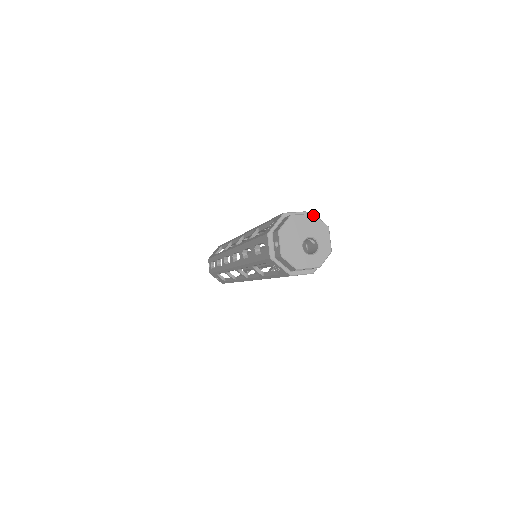
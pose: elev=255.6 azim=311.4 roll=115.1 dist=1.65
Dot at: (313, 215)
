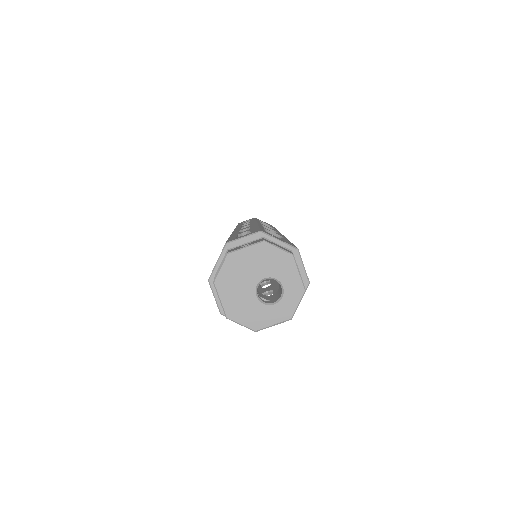
Dot at: (263, 243)
